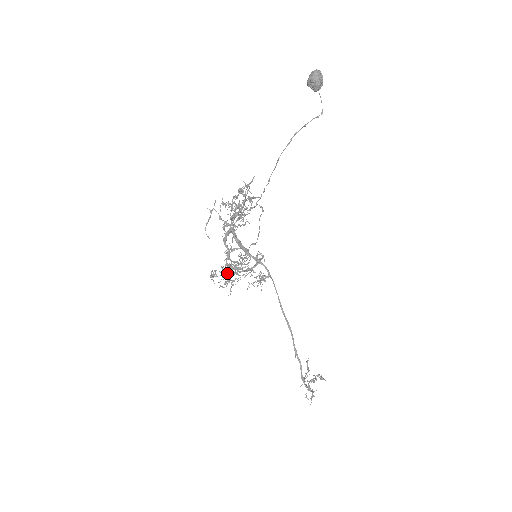
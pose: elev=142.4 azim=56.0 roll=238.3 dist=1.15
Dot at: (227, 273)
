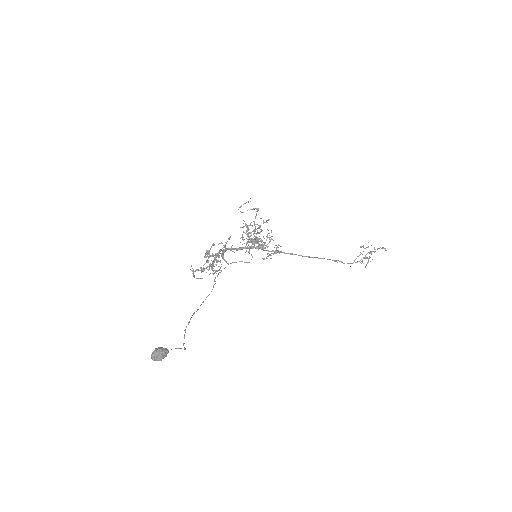
Dot at: occluded
